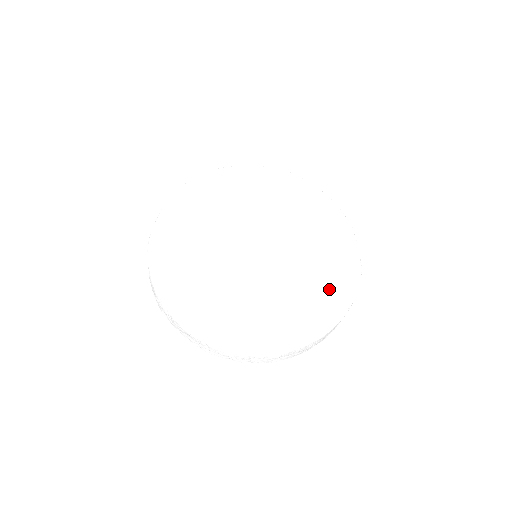
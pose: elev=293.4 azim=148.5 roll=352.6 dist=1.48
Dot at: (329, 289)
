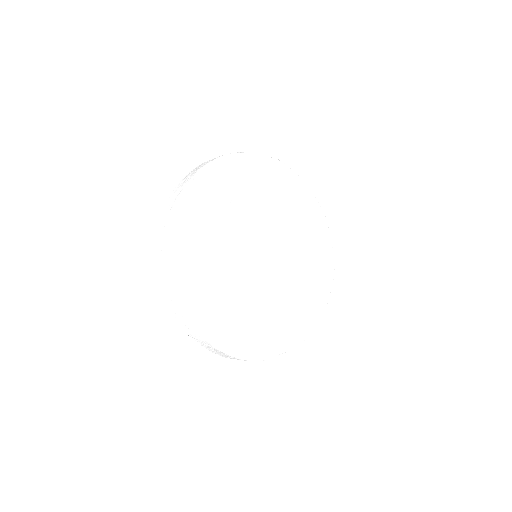
Dot at: (313, 285)
